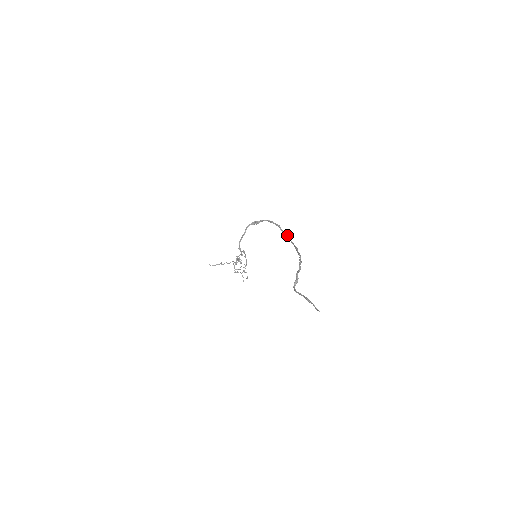
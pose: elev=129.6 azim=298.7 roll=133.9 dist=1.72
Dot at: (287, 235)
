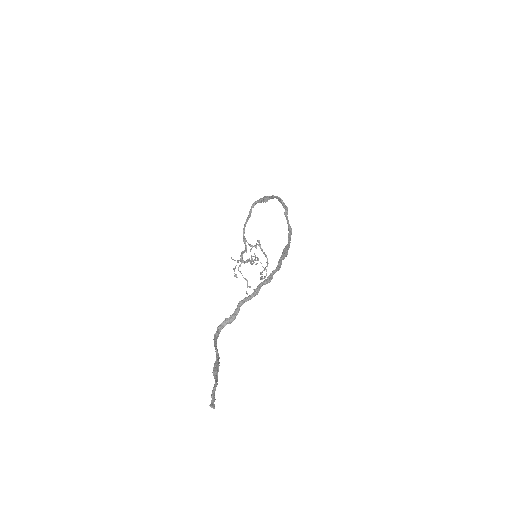
Dot at: (290, 226)
